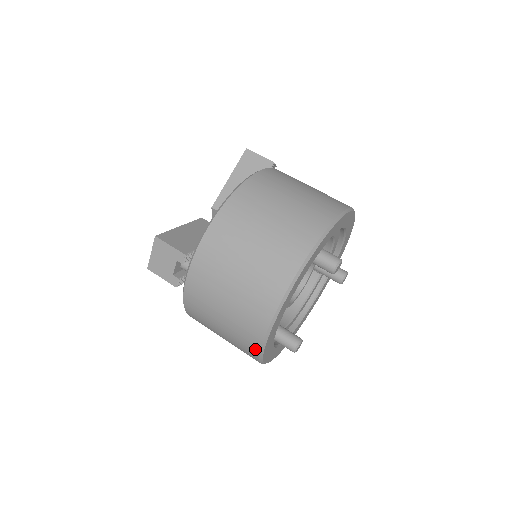
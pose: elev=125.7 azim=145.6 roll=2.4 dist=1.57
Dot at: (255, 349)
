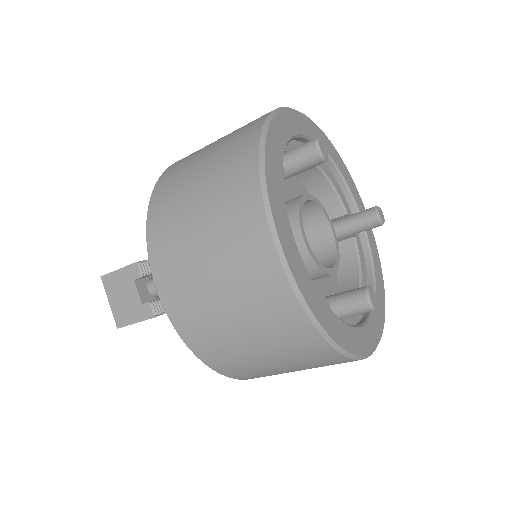
Dot at: (294, 311)
